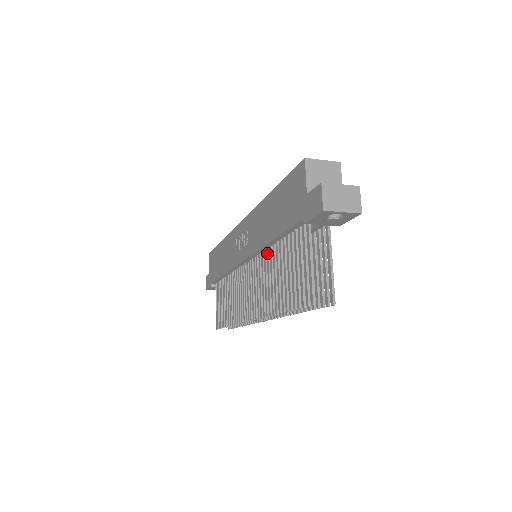
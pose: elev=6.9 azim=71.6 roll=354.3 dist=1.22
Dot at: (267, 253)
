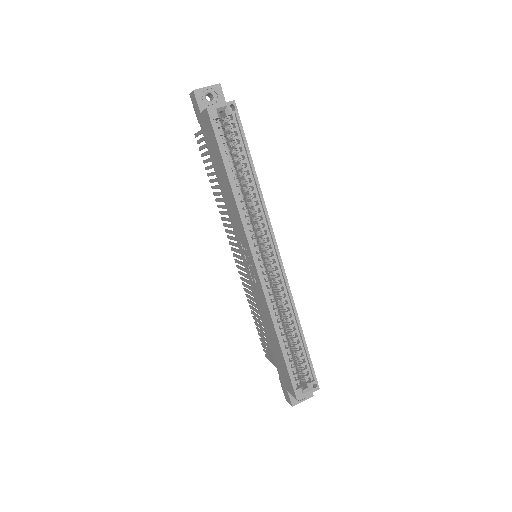
Dot at: occluded
